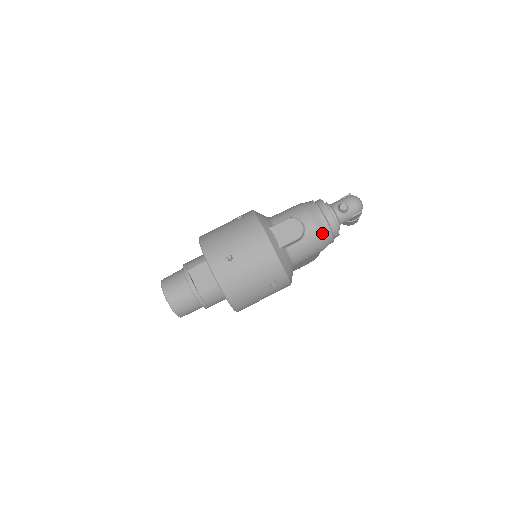
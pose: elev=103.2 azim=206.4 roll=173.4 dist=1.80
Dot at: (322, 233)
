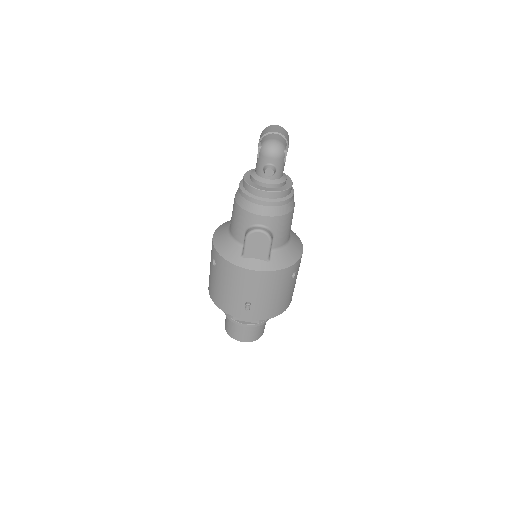
Dot at: (280, 212)
